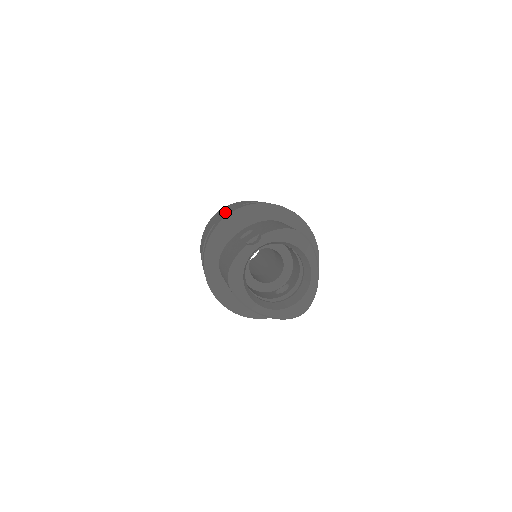
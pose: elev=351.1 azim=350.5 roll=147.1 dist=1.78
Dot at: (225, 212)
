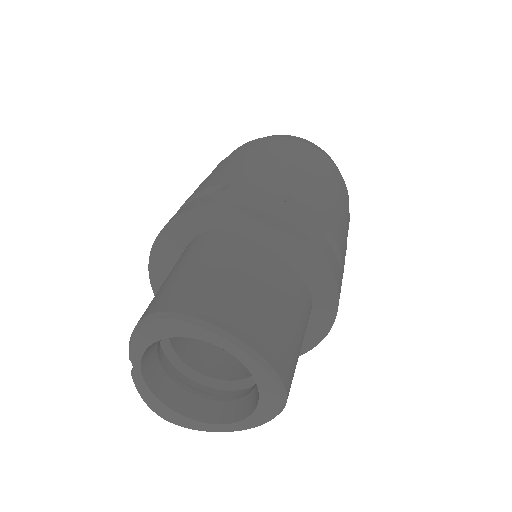
Dot at: occluded
